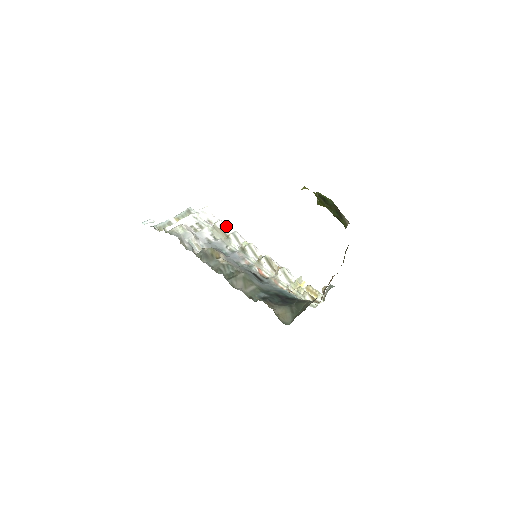
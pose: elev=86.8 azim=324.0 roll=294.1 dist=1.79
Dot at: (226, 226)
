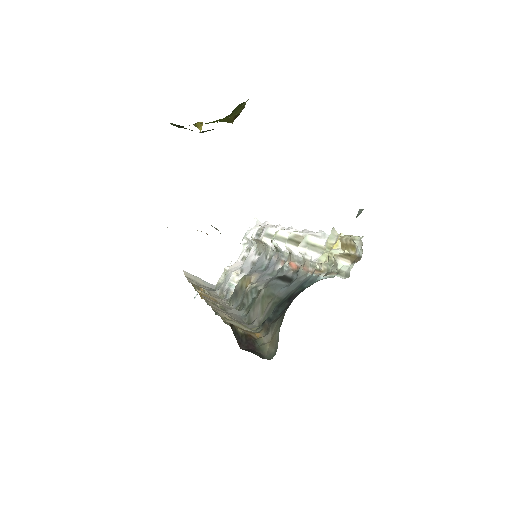
Dot at: (262, 229)
